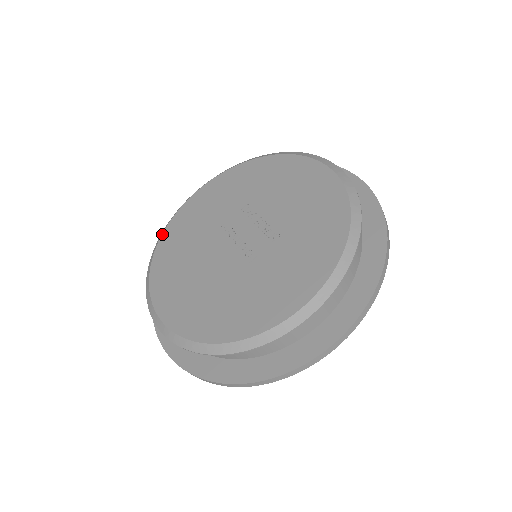
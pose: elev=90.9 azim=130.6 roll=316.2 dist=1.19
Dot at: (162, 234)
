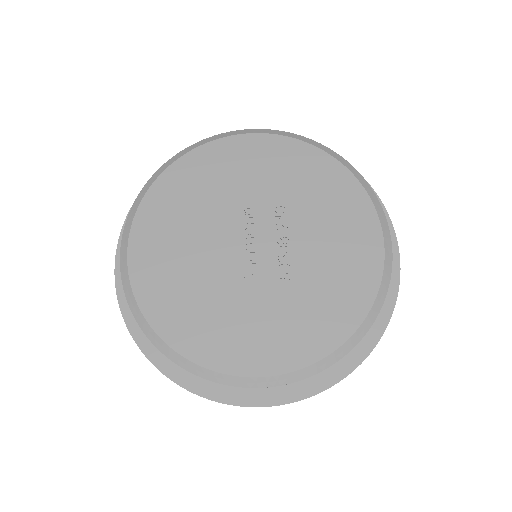
Dot at: (181, 156)
